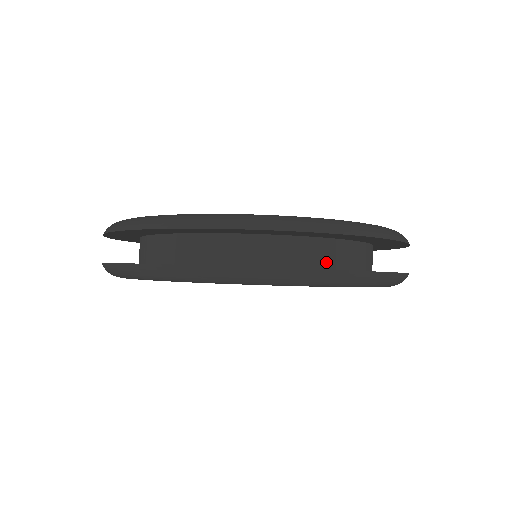
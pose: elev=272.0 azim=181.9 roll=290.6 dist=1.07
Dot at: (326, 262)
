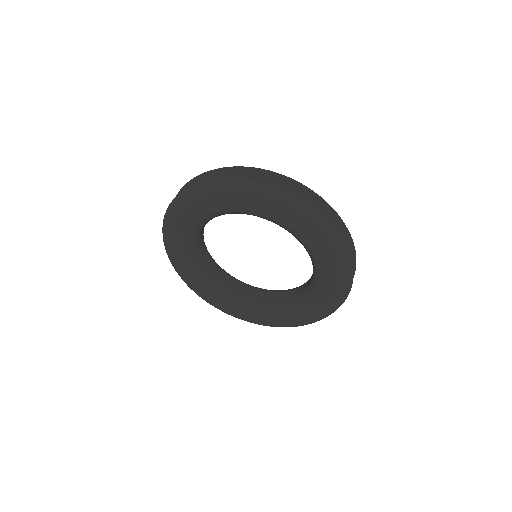
Dot at: occluded
